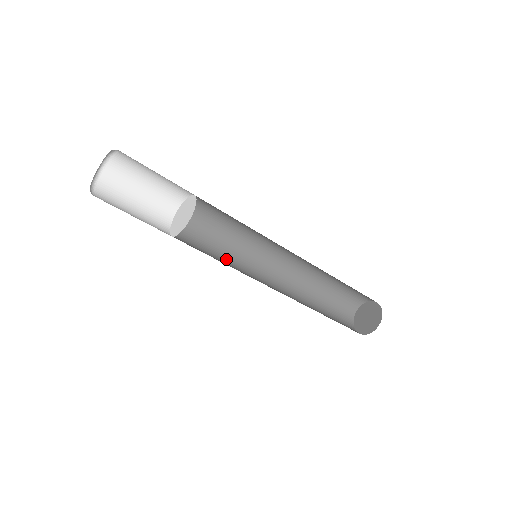
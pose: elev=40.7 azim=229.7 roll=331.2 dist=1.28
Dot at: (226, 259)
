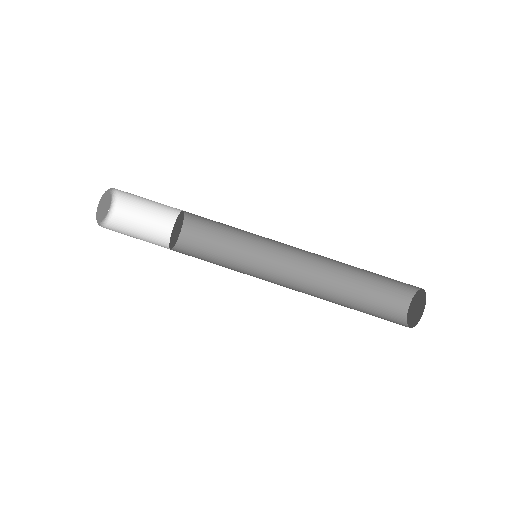
Dot at: occluded
